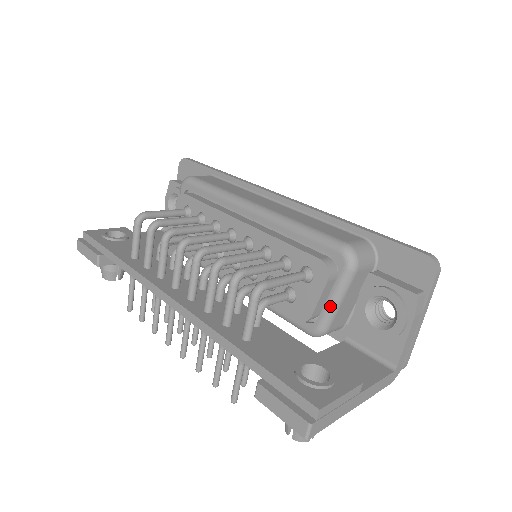
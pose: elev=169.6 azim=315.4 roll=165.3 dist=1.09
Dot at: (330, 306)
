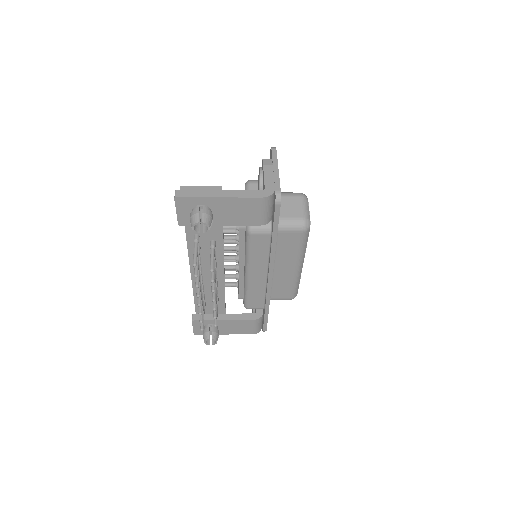
Dot at: occluded
